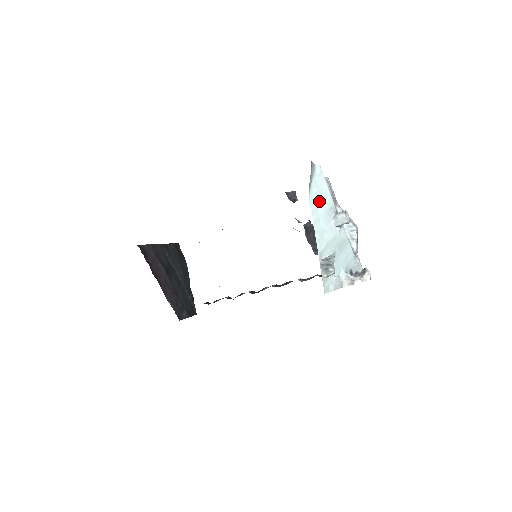
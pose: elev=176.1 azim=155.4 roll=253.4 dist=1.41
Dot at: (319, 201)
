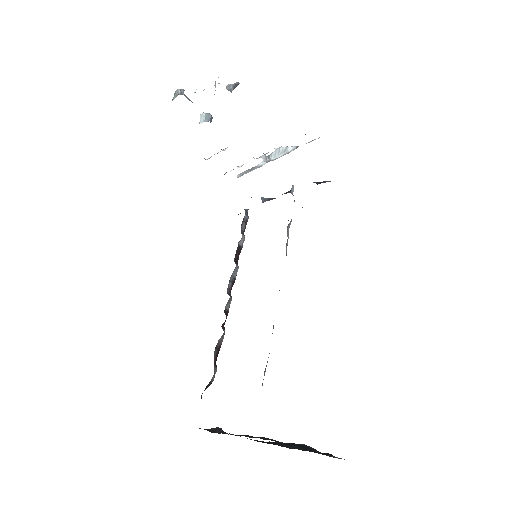
Dot at: occluded
